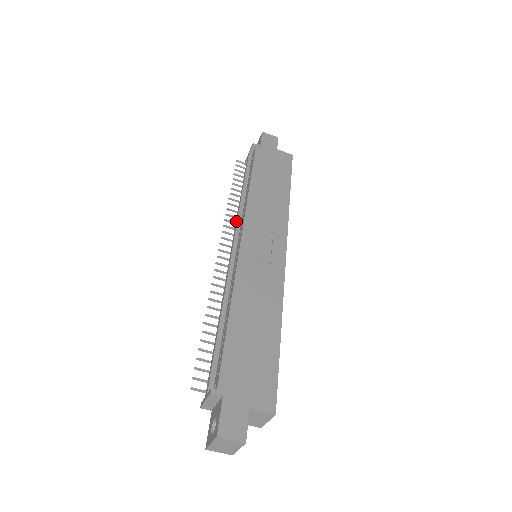
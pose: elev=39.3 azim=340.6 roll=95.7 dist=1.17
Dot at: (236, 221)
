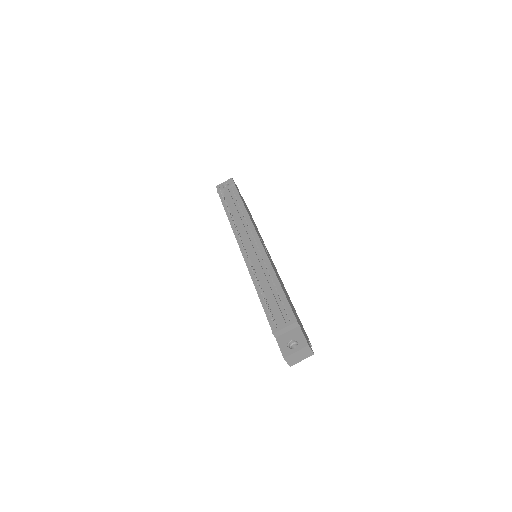
Dot at: (243, 228)
